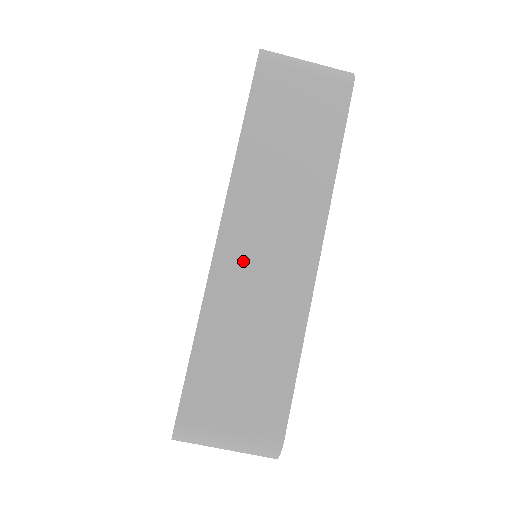
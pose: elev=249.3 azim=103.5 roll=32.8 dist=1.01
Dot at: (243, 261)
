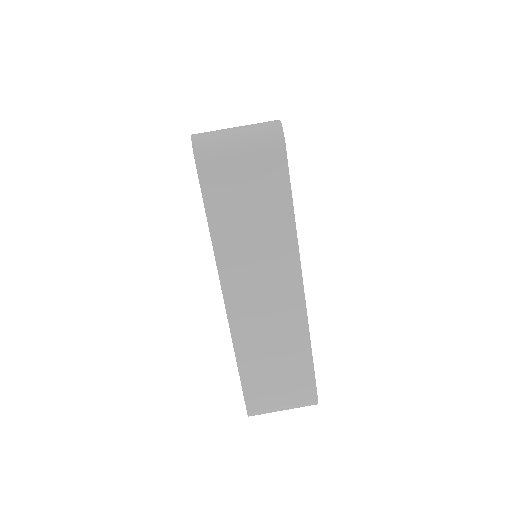
Dot at: (250, 313)
